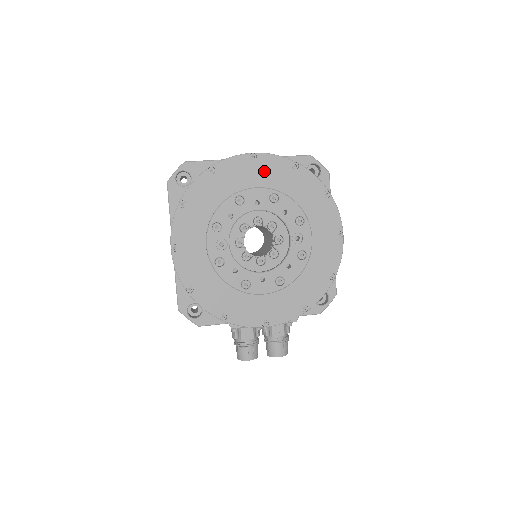
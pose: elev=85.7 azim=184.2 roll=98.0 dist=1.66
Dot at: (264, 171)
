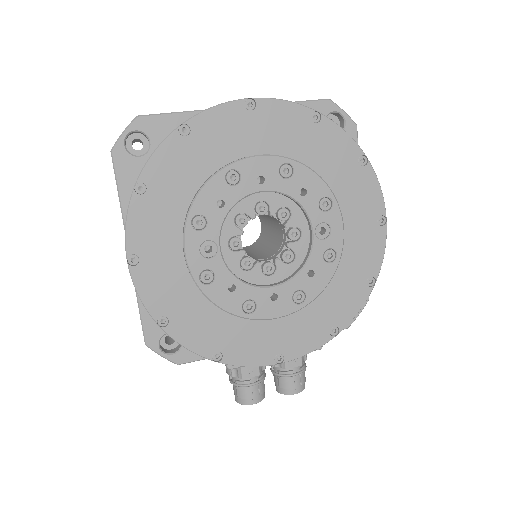
Dot at: (268, 128)
